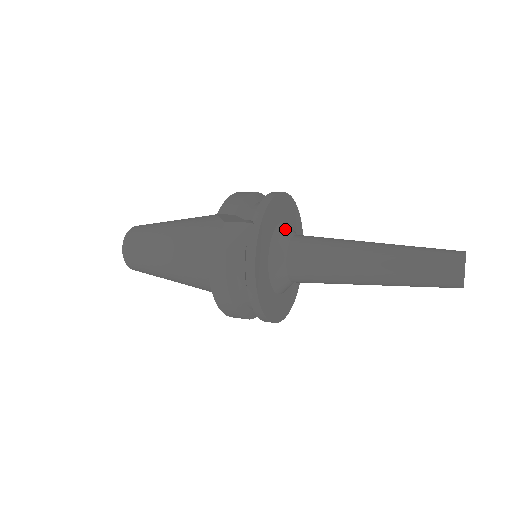
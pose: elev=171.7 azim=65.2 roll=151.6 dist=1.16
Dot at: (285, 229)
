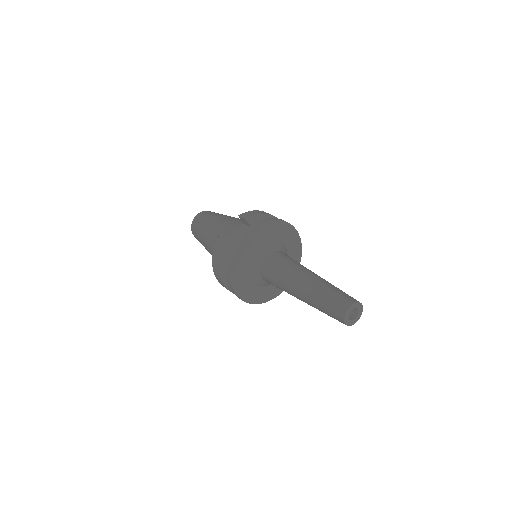
Dot at: (275, 244)
